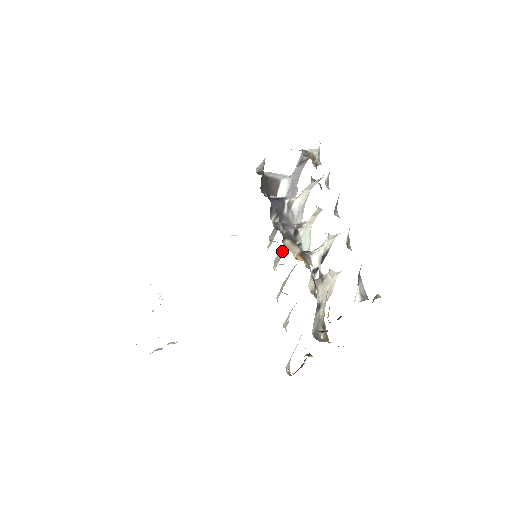
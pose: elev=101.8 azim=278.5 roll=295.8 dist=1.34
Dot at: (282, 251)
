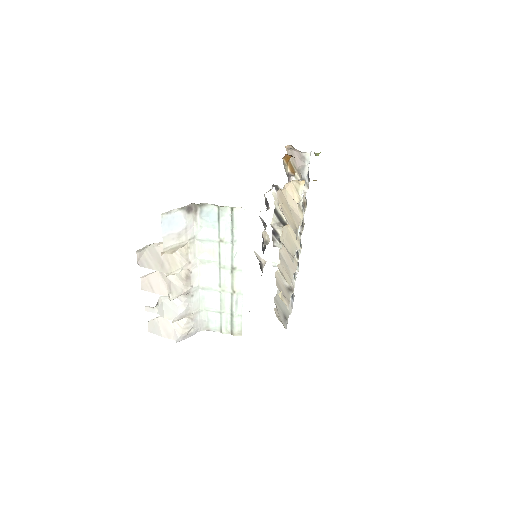
Dot at: (285, 292)
